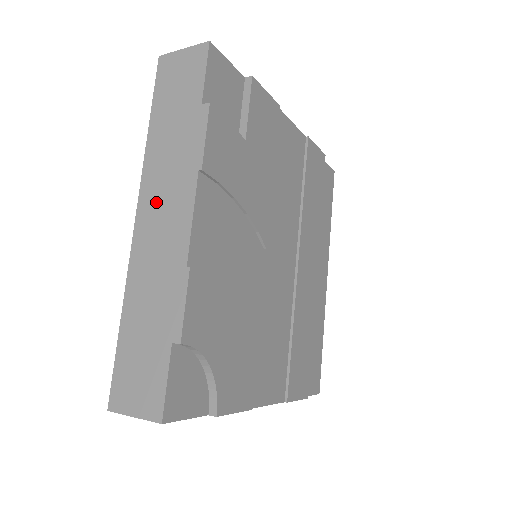
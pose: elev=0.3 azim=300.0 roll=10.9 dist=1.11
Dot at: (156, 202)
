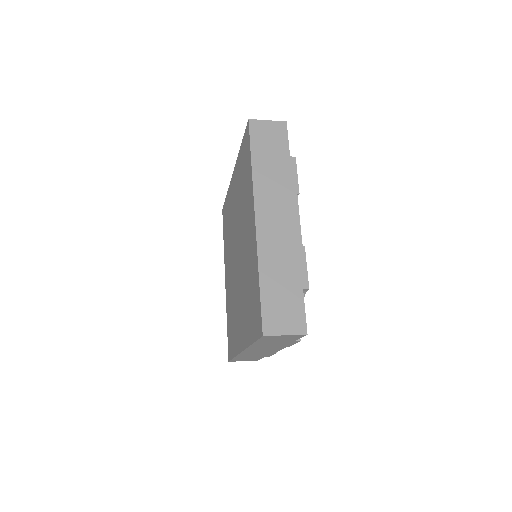
Dot at: (270, 208)
